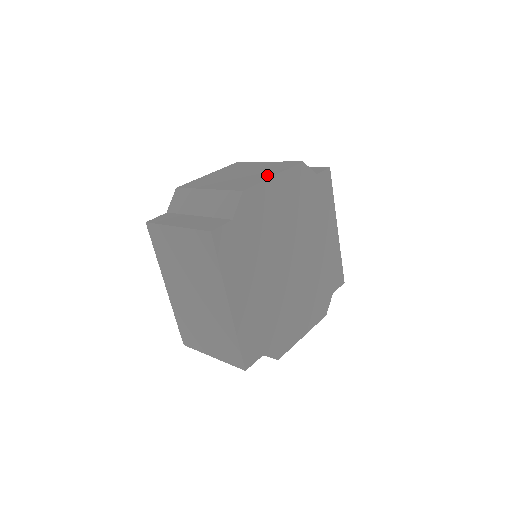
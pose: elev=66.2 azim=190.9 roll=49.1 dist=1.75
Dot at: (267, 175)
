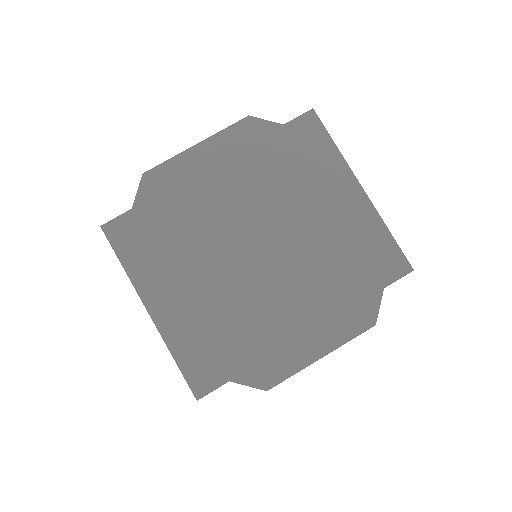
Dot at: occluded
